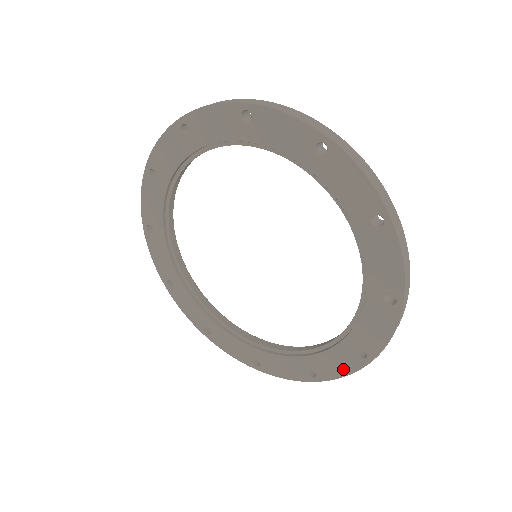
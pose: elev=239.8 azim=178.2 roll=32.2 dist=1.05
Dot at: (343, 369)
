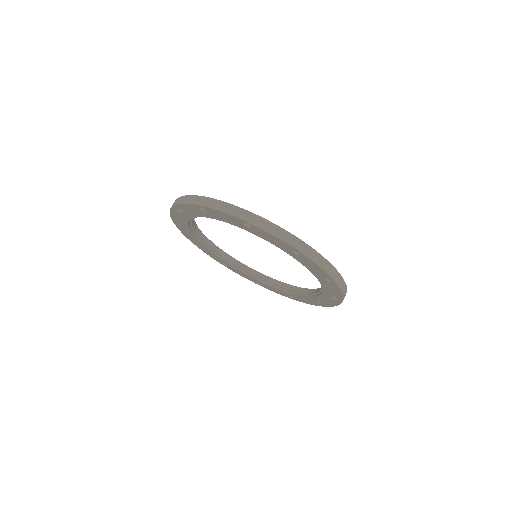
Dot at: (333, 303)
